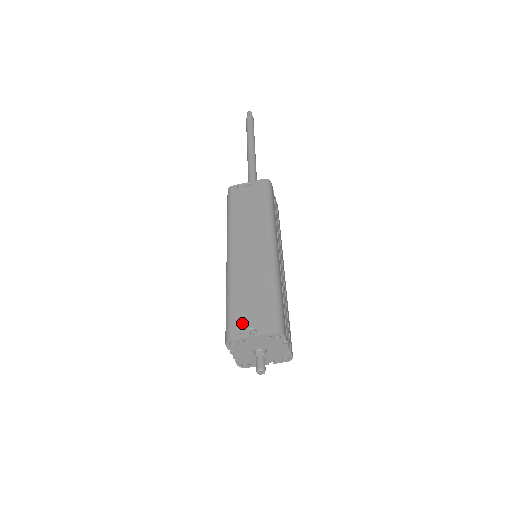
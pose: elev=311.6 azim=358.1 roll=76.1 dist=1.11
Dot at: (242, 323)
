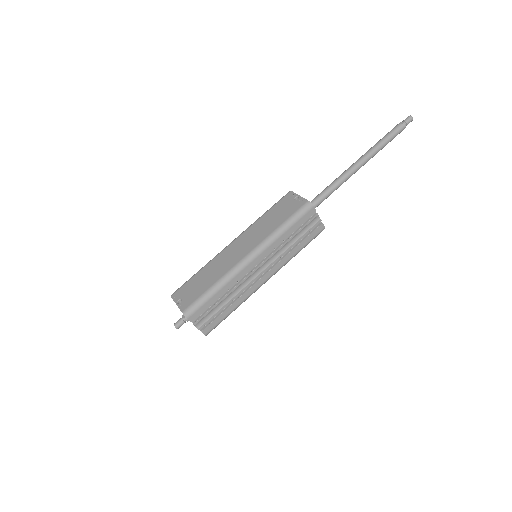
Dot at: (182, 292)
